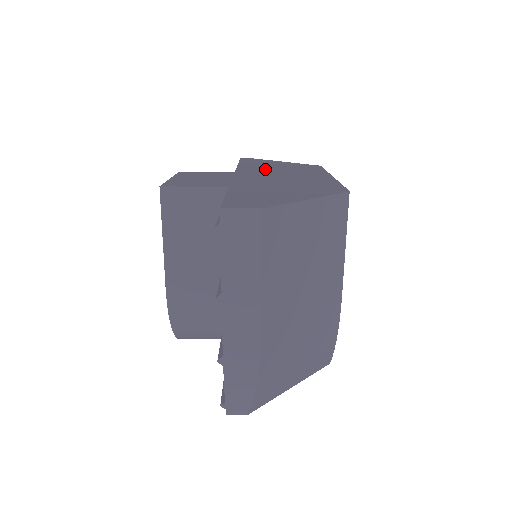
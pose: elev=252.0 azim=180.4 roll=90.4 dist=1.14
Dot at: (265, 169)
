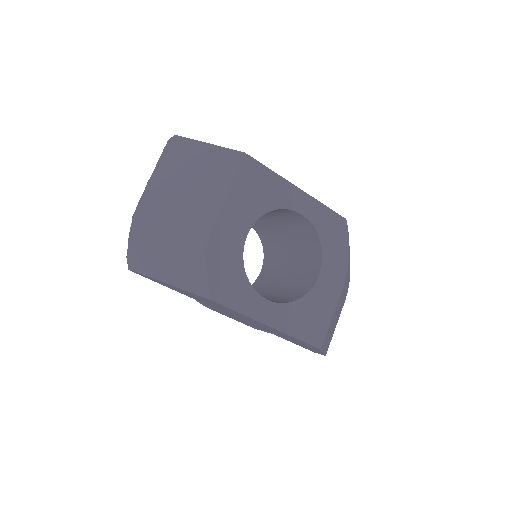
Dot at: occluded
